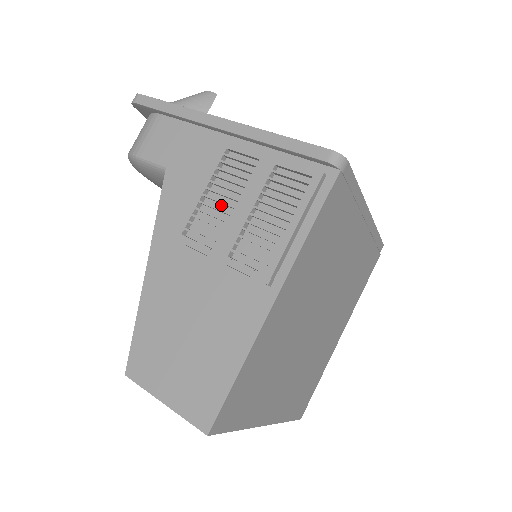
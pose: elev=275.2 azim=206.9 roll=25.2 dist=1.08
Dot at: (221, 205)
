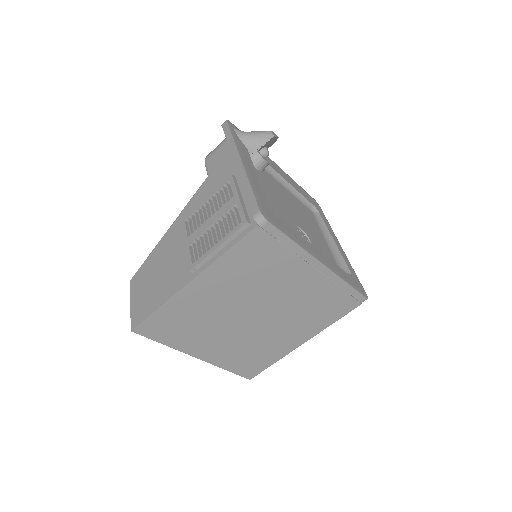
Dot at: (209, 213)
